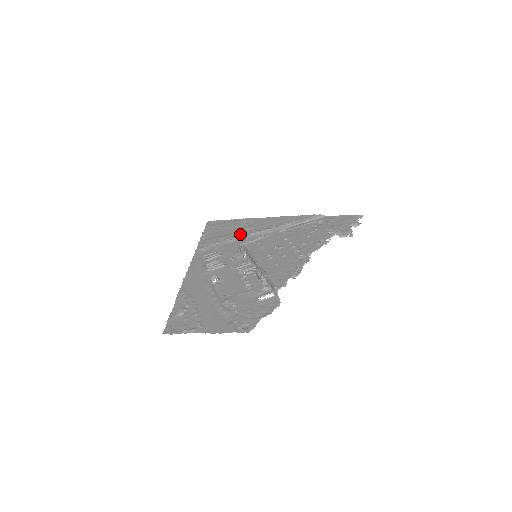
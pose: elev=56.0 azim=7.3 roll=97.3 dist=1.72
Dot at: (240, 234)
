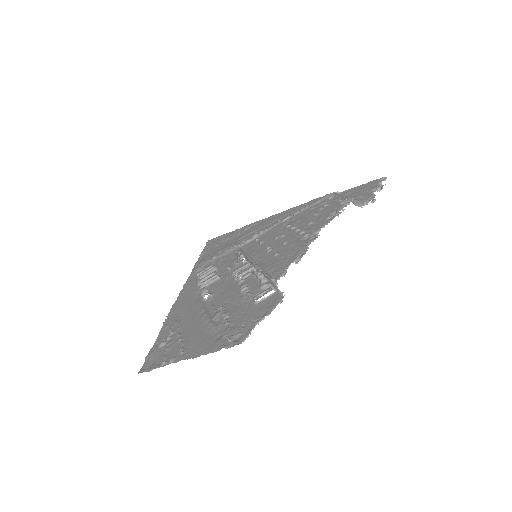
Dot at: (241, 241)
